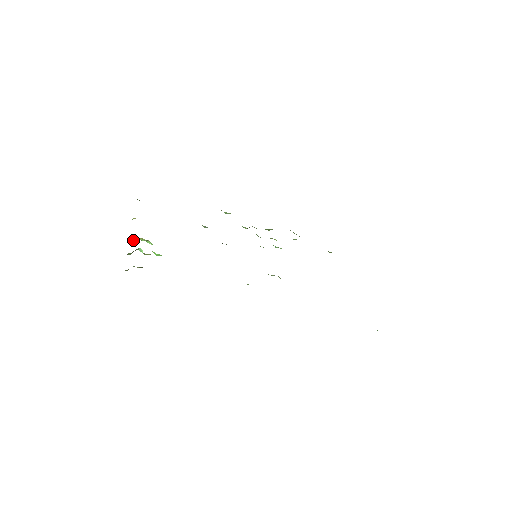
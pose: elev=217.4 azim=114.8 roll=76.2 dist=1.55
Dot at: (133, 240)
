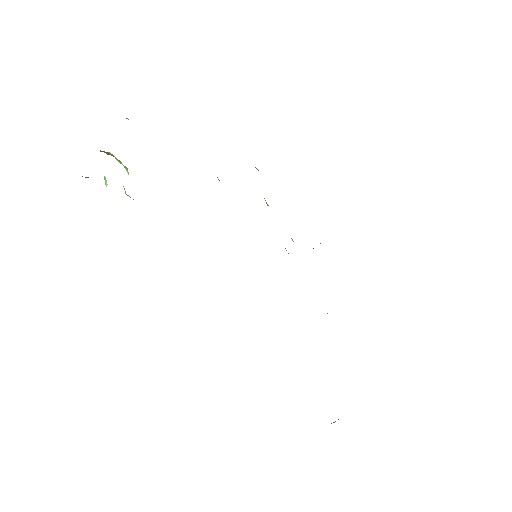
Dot at: (107, 153)
